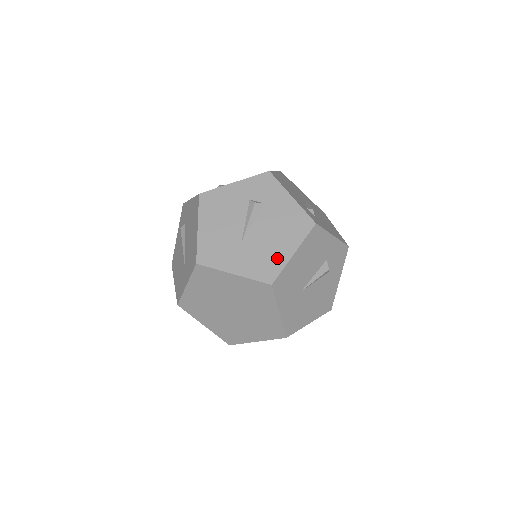
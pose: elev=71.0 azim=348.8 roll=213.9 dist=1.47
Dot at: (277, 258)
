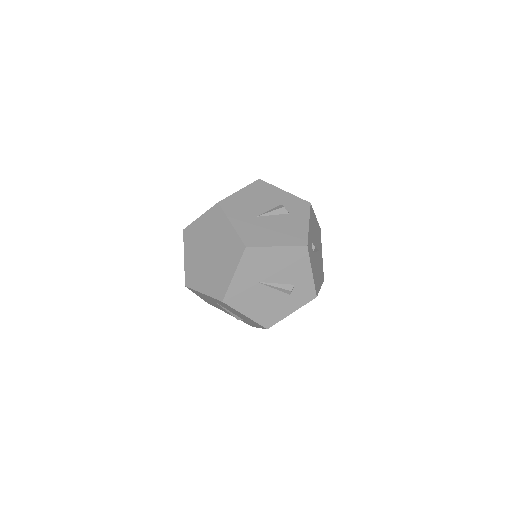
Dot at: occluded
